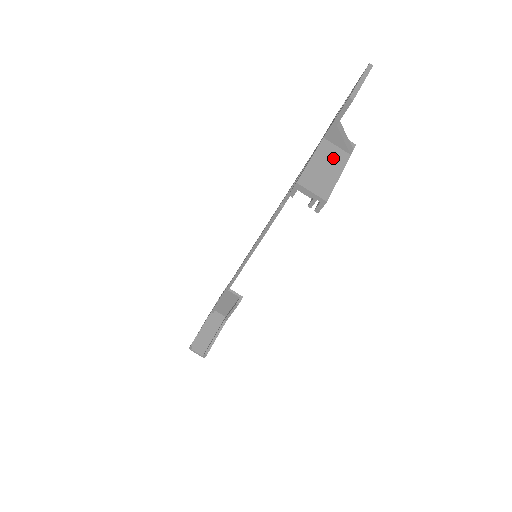
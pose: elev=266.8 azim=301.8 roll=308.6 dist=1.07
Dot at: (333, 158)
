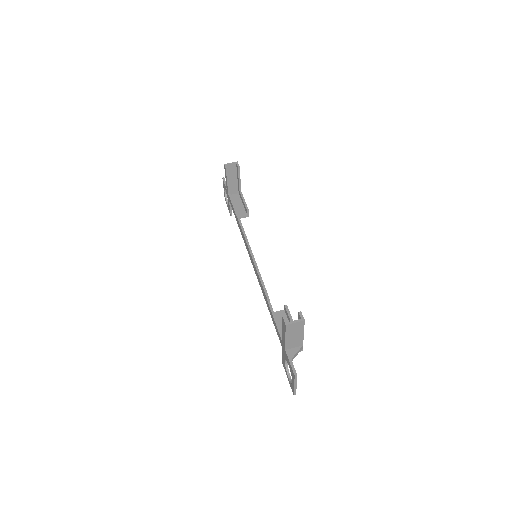
Dot at: (233, 182)
